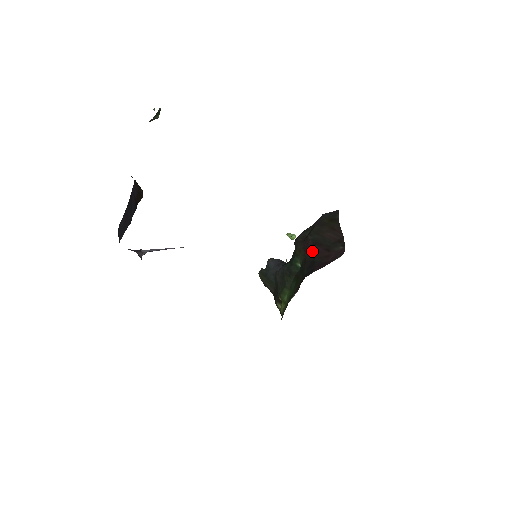
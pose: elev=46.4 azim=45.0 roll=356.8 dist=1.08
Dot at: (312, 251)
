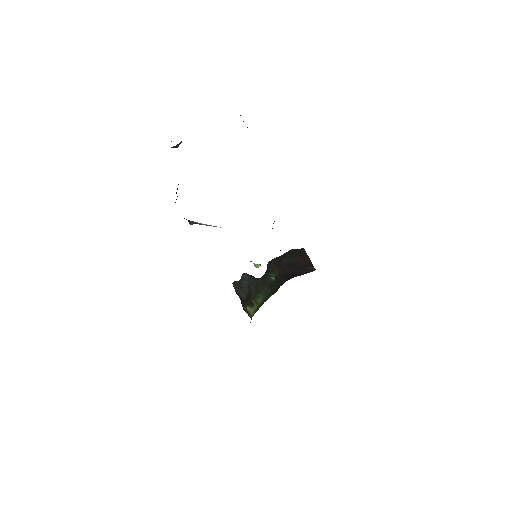
Dot at: (287, 268)
